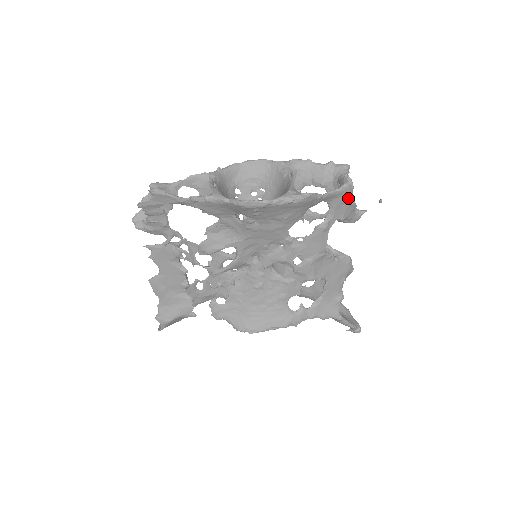
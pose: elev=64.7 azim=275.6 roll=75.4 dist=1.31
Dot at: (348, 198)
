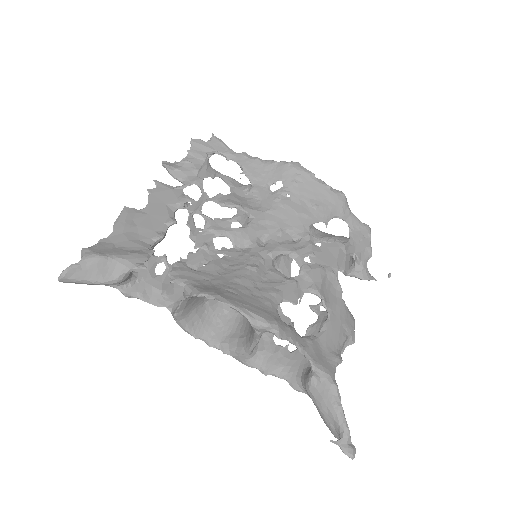
Dot at: (367, 240)
